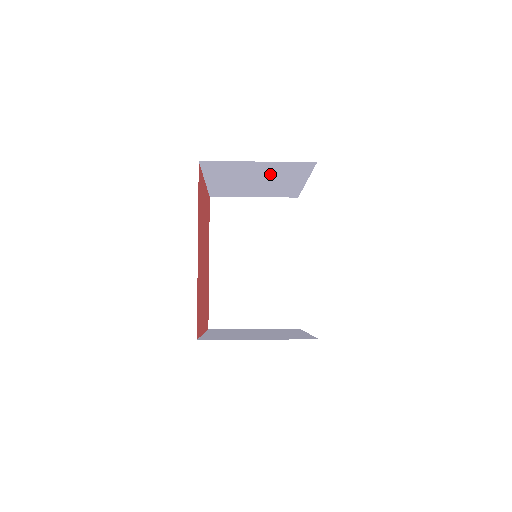
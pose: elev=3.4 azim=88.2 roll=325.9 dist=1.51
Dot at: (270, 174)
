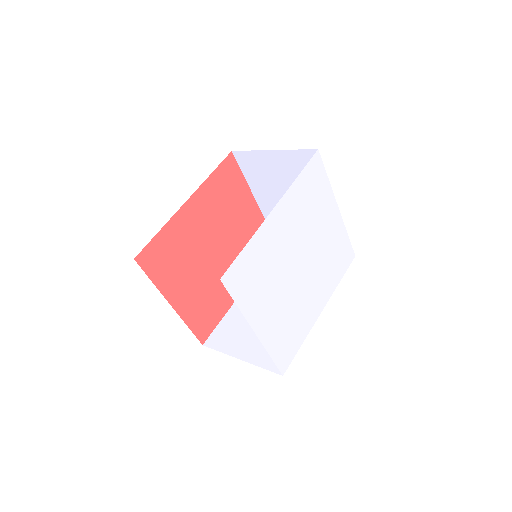
Dot at: occluded
